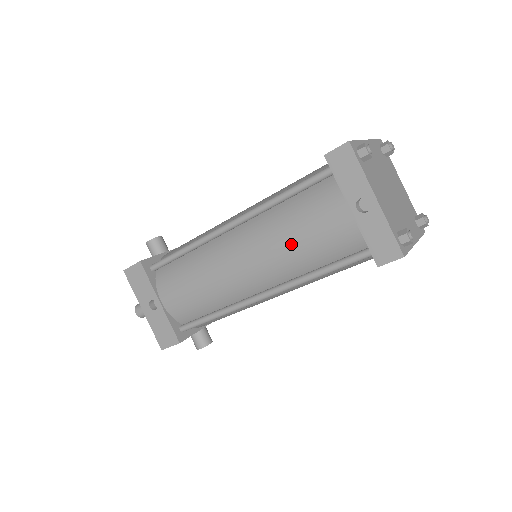
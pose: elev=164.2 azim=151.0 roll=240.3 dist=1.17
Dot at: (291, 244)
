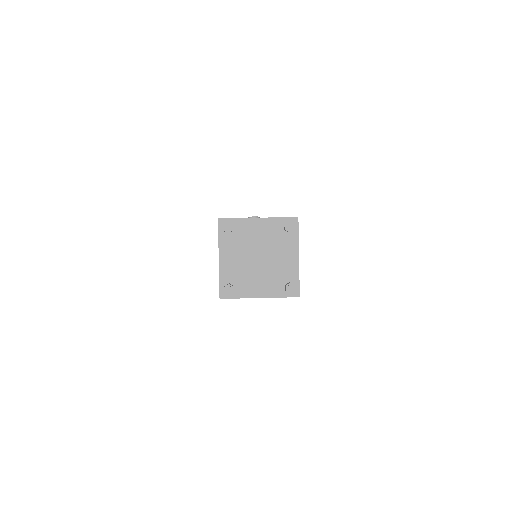
Dot at: occluded
